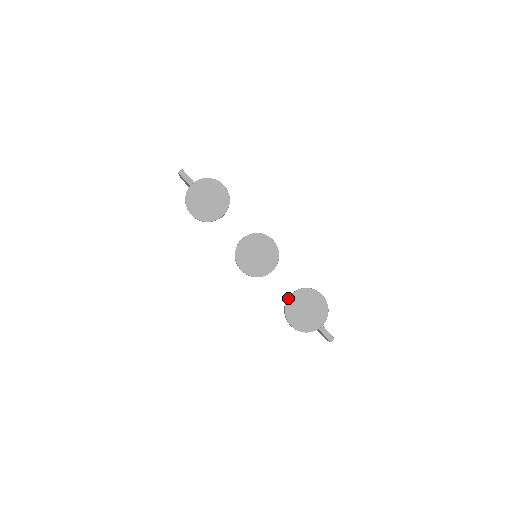
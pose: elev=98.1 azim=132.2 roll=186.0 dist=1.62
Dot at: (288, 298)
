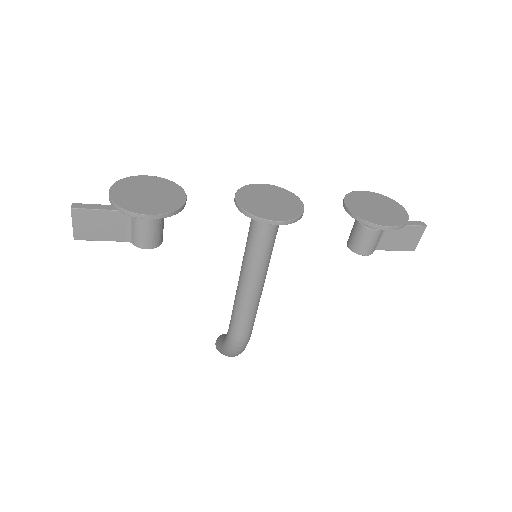
Dot at: (350, 211)
